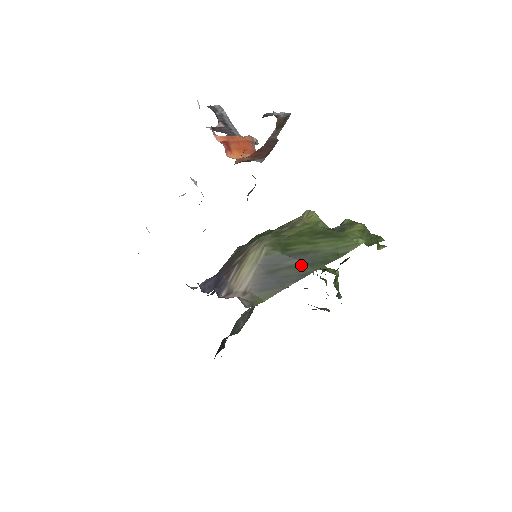
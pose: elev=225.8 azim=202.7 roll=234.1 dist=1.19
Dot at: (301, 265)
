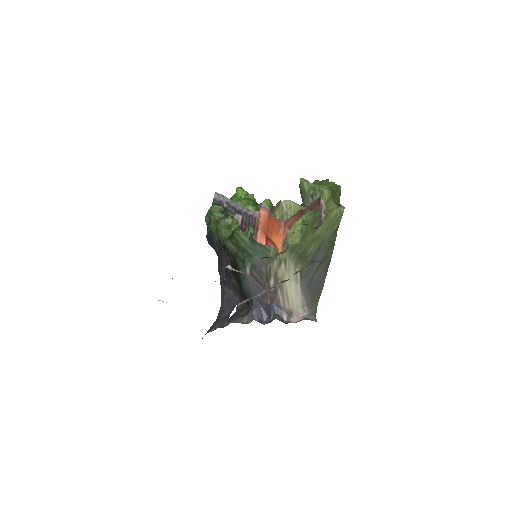
Dot at: (322, 261)
